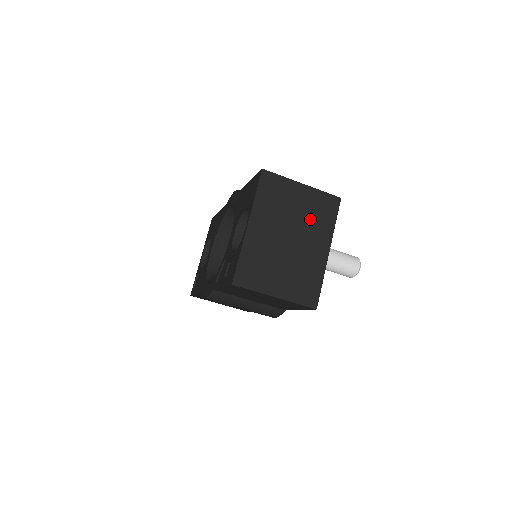
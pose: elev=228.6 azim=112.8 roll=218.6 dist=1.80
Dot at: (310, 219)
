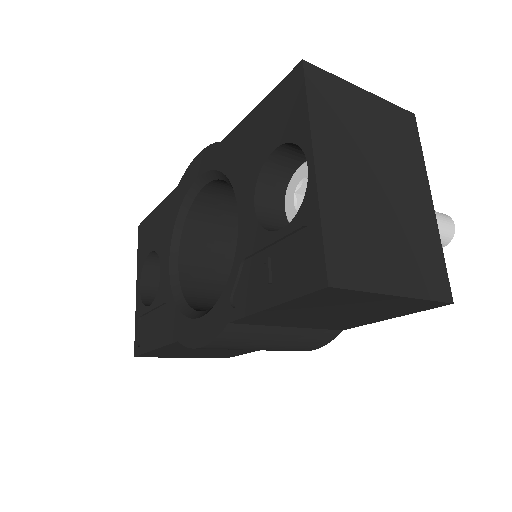
Dot at: (392, 148)
